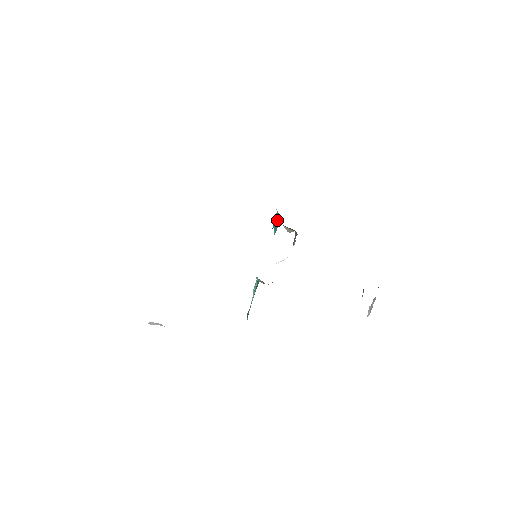
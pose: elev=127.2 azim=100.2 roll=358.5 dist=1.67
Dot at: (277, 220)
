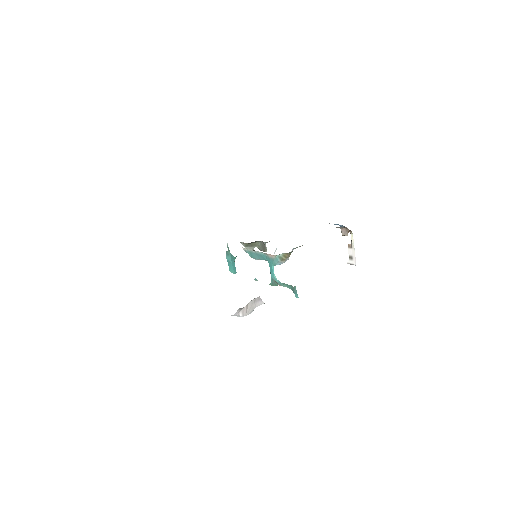
Dot at: (230, 259)
